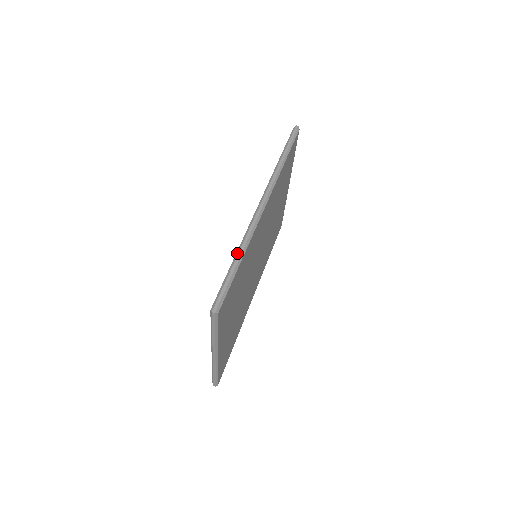
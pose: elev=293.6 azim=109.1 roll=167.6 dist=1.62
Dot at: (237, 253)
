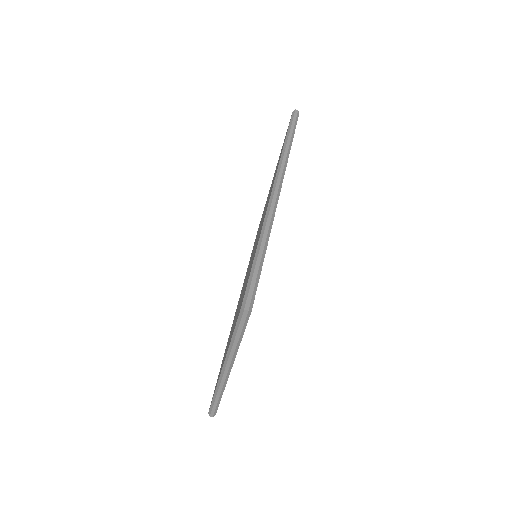
Dot at: (260, 240)
